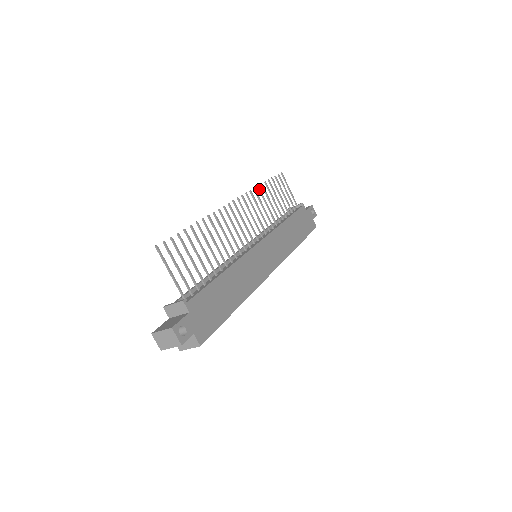
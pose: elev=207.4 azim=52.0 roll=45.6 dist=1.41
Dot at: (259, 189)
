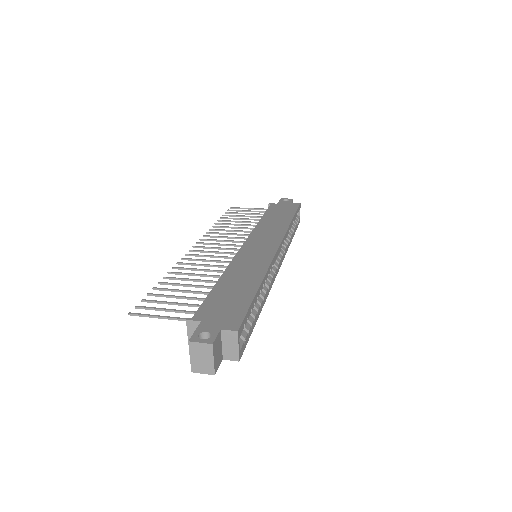
Dot at: (215, 227)
